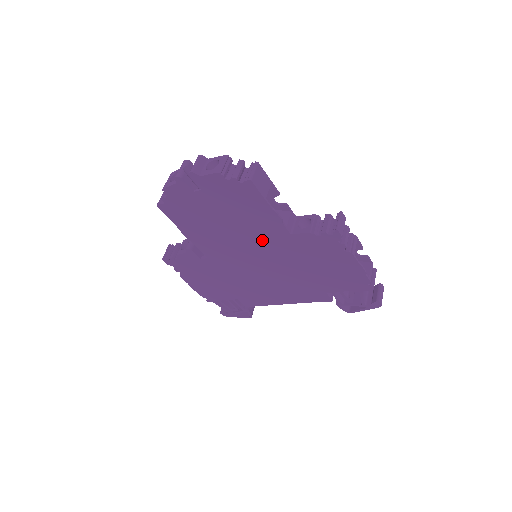
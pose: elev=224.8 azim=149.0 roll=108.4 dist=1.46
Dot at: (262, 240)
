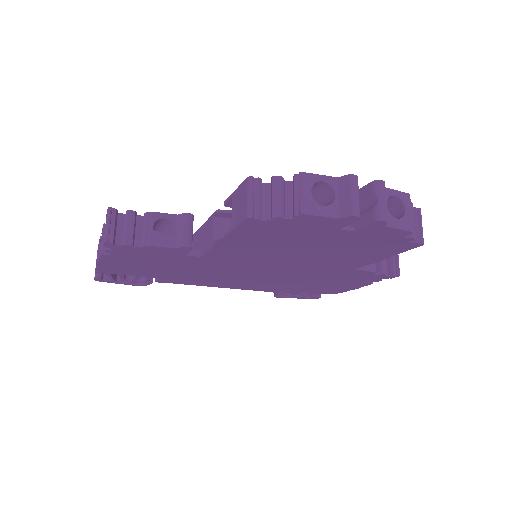
Dot at: (315, 265)
